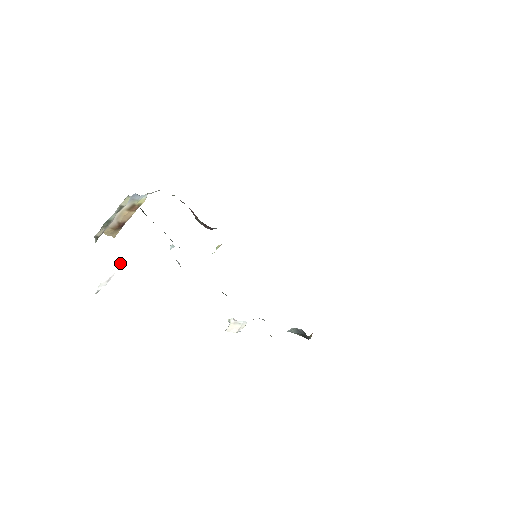
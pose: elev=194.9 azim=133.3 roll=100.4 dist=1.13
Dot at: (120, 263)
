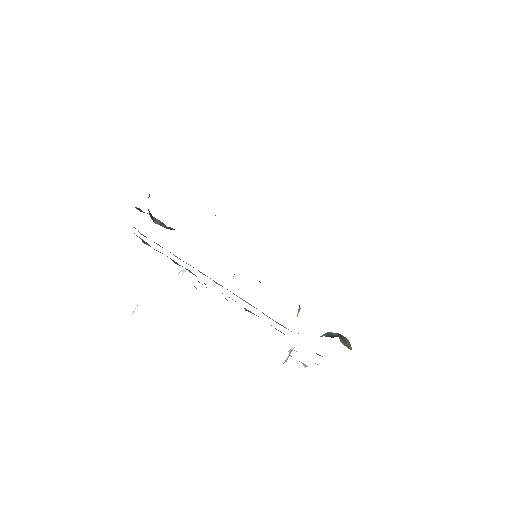
Dot at: occluded
